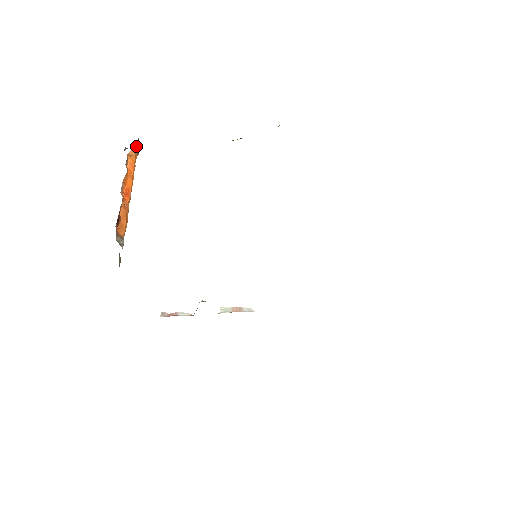
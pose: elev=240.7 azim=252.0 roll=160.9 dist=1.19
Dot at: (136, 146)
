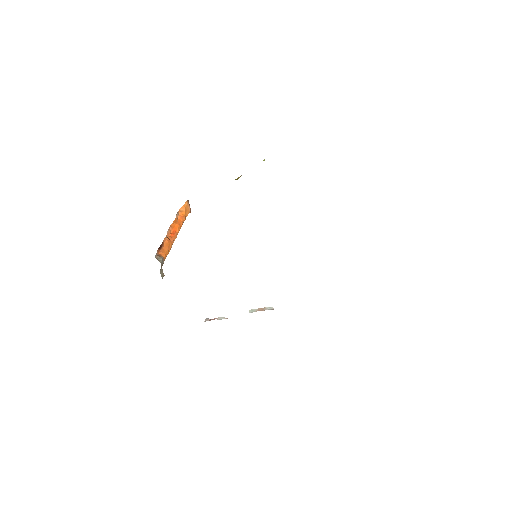
Dot at: (186, 205)
